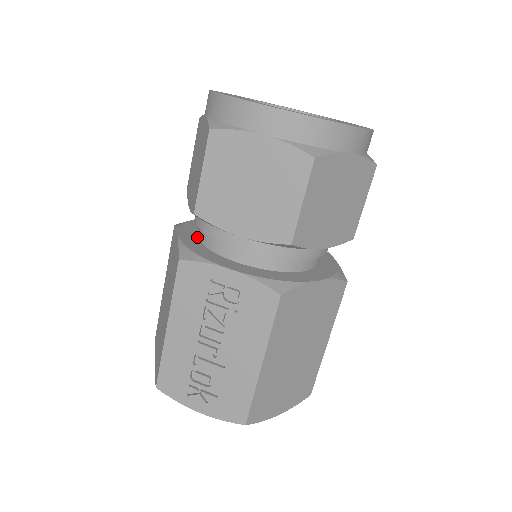
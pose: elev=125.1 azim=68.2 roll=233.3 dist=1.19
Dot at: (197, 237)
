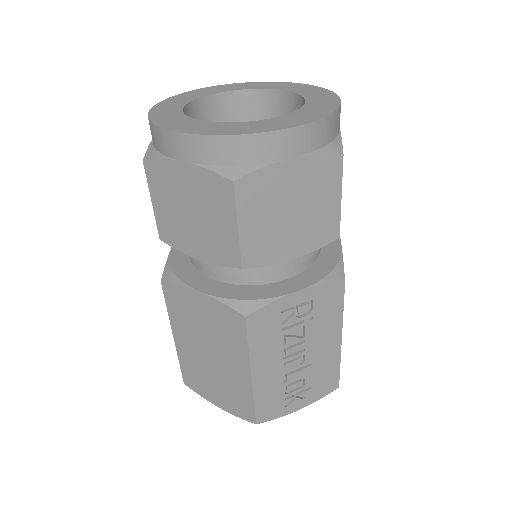
Dot at: (215, 280)
